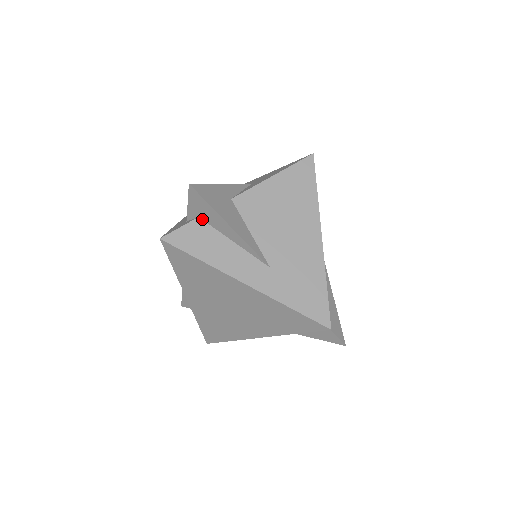
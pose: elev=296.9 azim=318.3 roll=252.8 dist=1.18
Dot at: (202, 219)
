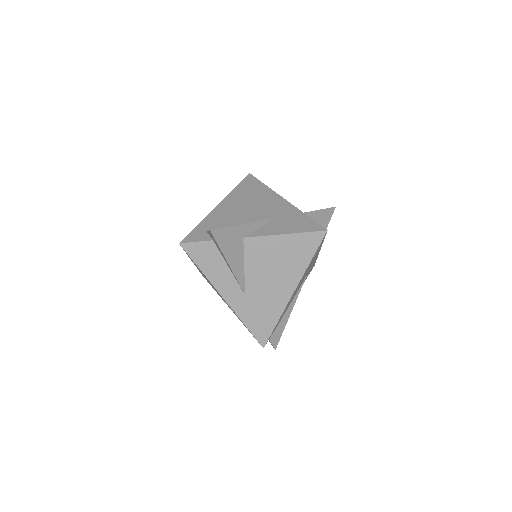
Dot at: (215, 243)
